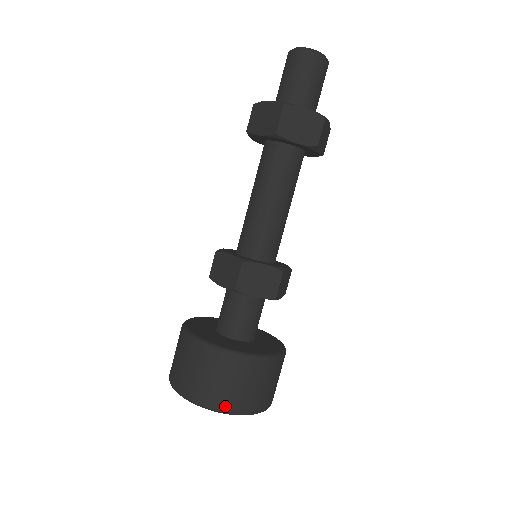
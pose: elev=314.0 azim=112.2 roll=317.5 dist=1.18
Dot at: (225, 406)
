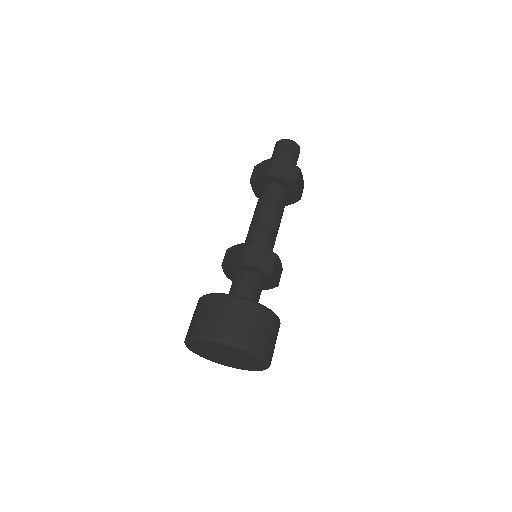
Dot at: (233, 338)
